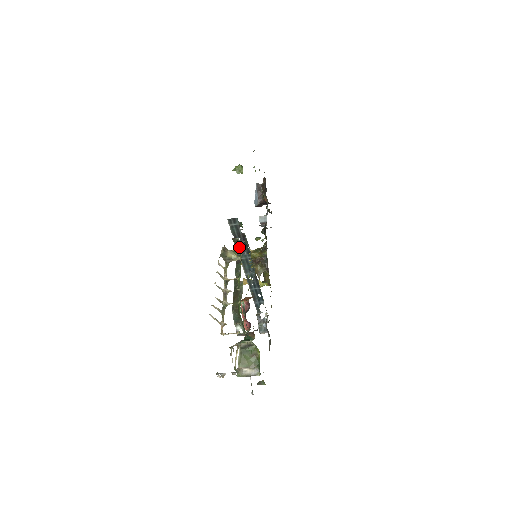
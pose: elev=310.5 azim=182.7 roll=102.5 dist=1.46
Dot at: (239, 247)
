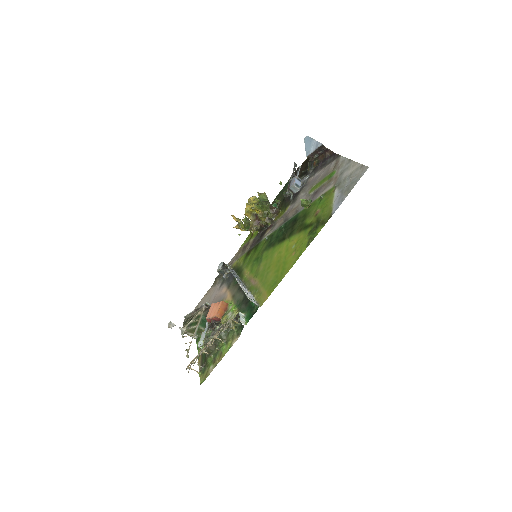
Dot at: (241, 317)
